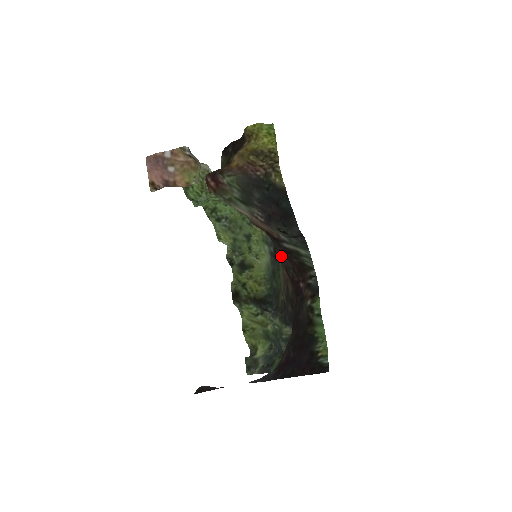
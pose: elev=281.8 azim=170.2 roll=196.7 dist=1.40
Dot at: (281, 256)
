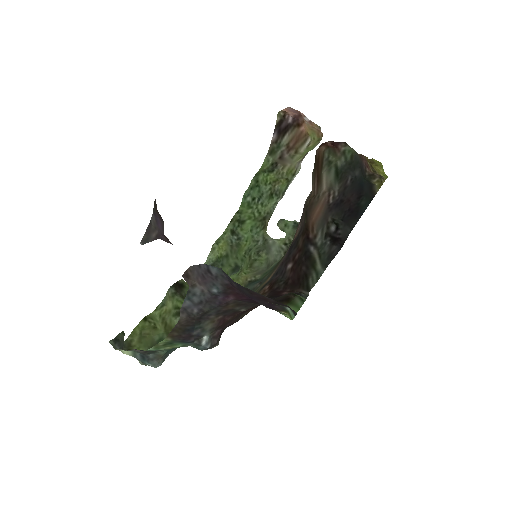
Dot at: (283, 268)
